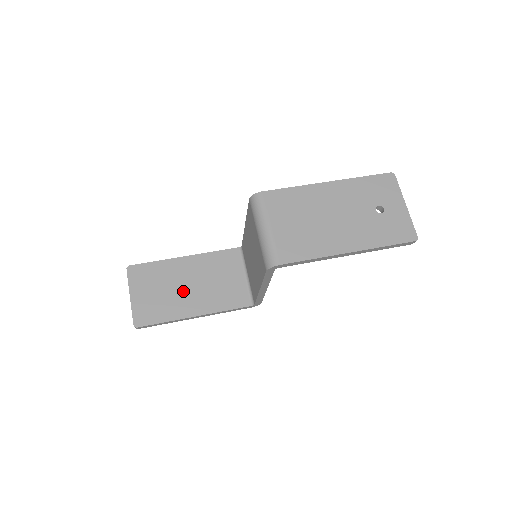
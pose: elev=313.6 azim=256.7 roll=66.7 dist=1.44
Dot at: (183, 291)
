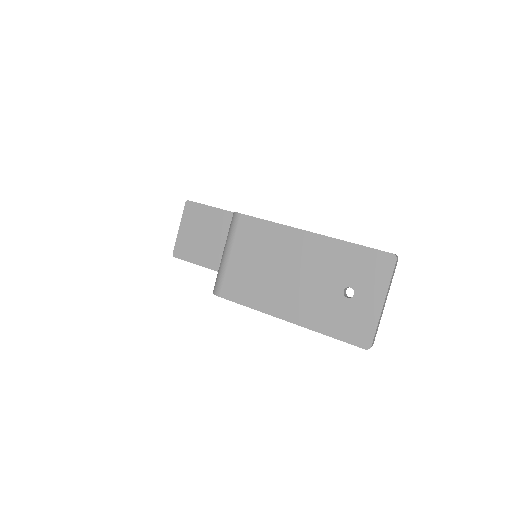
Dot at: (217, 244)
